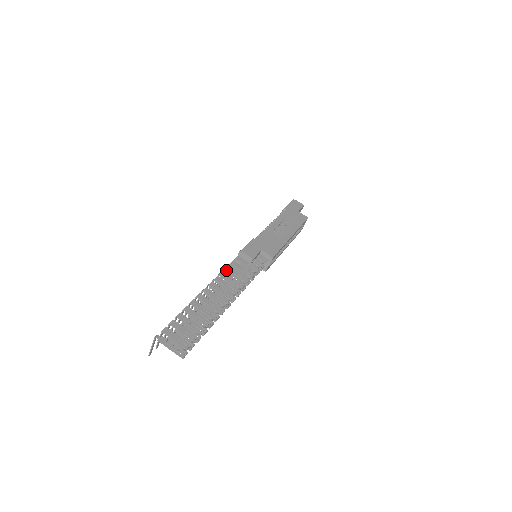
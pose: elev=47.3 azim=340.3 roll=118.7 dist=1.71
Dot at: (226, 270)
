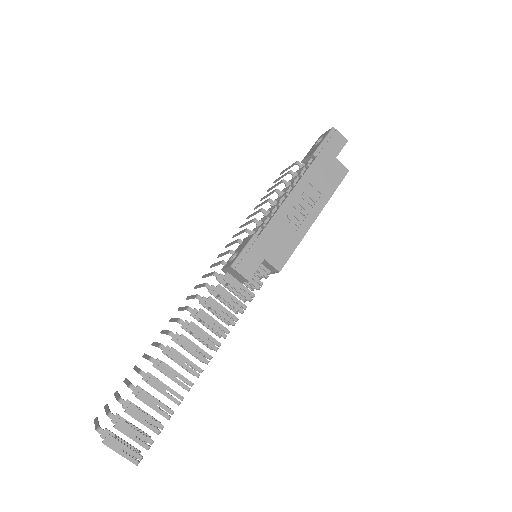
Dot at: (208, 288)
